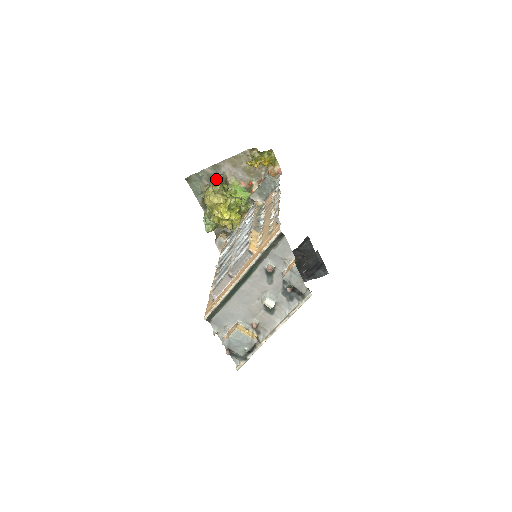
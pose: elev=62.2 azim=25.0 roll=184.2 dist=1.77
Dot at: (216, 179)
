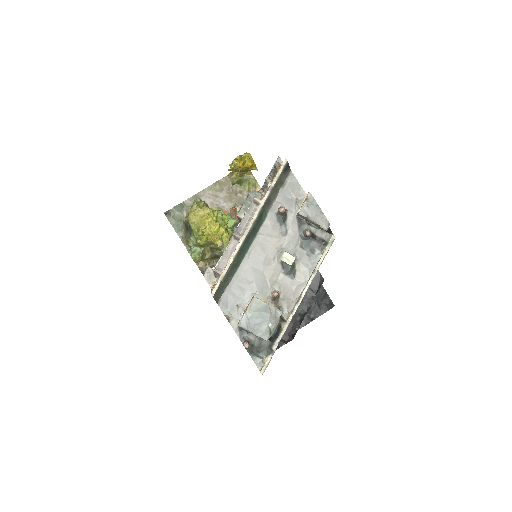
Dot at: (199, 198)
